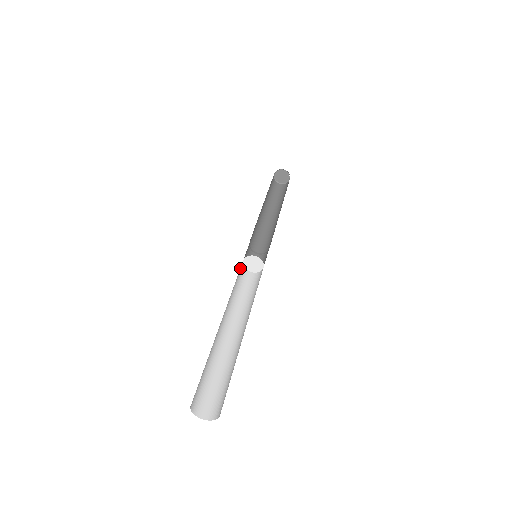
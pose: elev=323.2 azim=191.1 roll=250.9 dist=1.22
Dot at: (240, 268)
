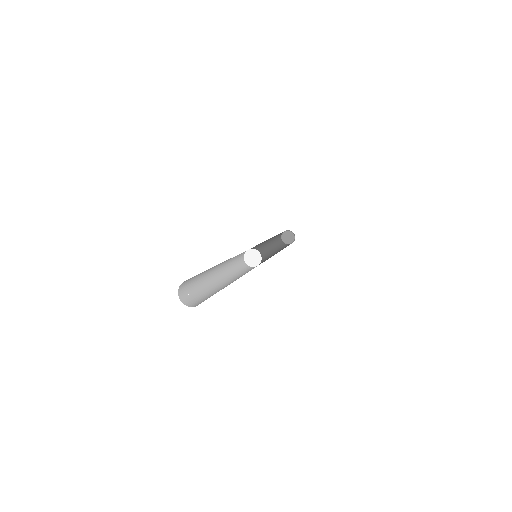
Dot at: (241, 262)
